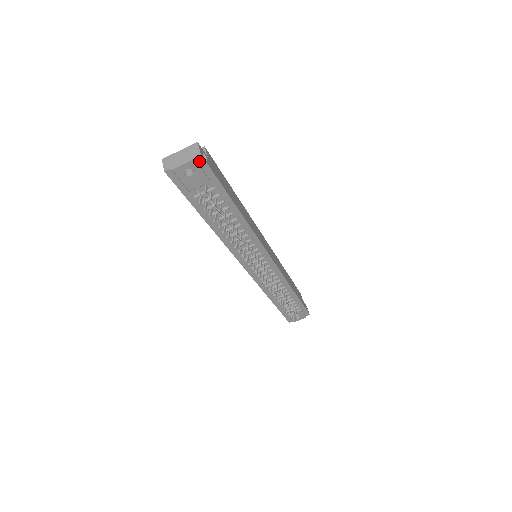
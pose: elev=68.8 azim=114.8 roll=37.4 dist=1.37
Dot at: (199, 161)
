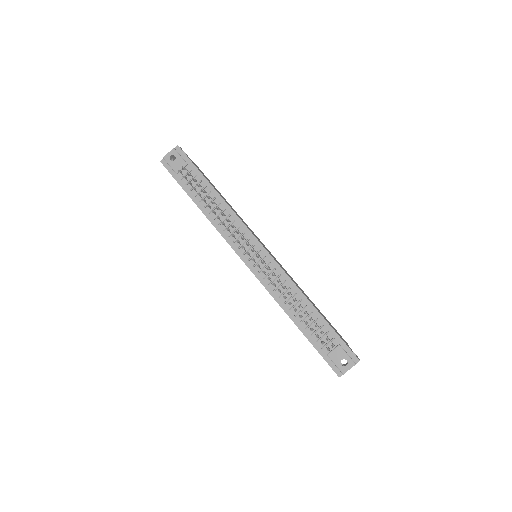
Dot at: (178, 151)
